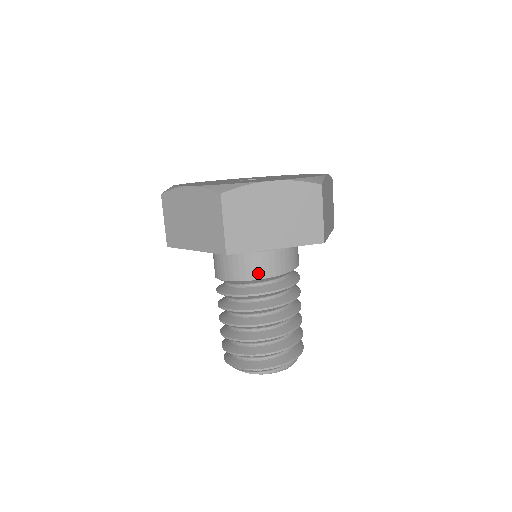
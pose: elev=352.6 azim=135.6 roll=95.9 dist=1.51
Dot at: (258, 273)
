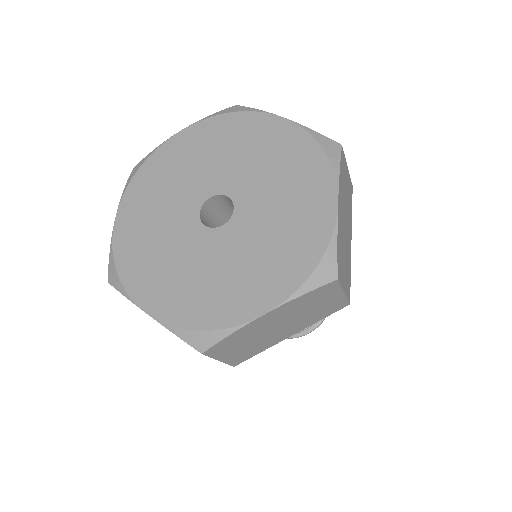
Dot at: occluded
